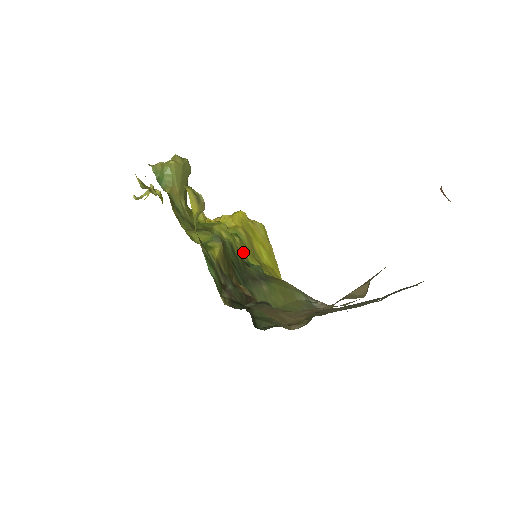
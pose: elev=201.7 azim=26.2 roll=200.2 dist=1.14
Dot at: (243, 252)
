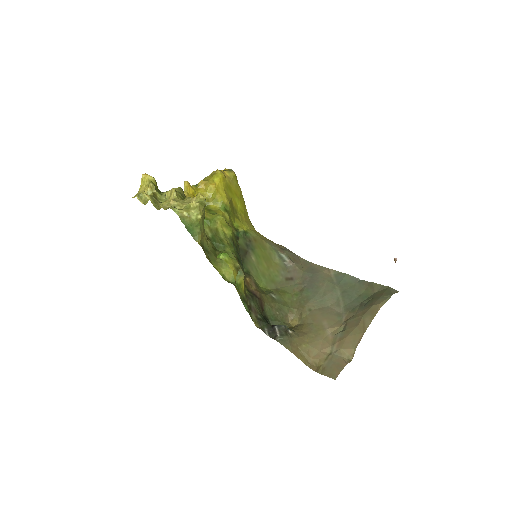
Dot at: (231, 224)
